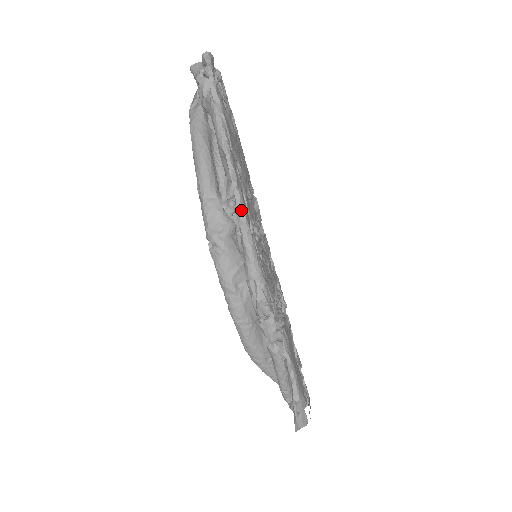
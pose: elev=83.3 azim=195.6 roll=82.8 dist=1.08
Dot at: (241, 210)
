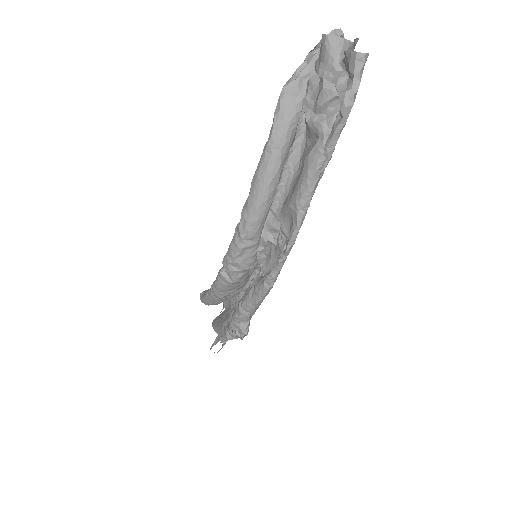
Dot at: (276, 276)
